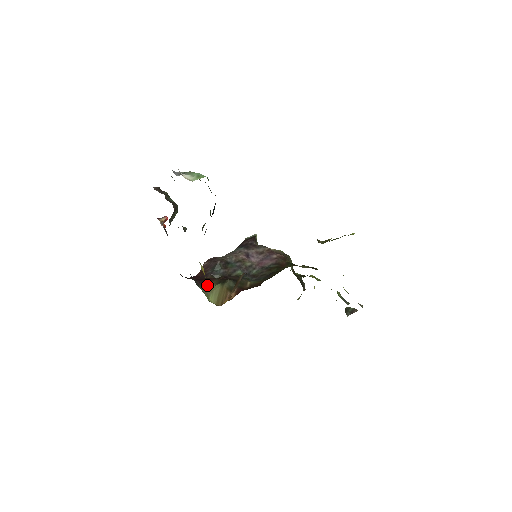
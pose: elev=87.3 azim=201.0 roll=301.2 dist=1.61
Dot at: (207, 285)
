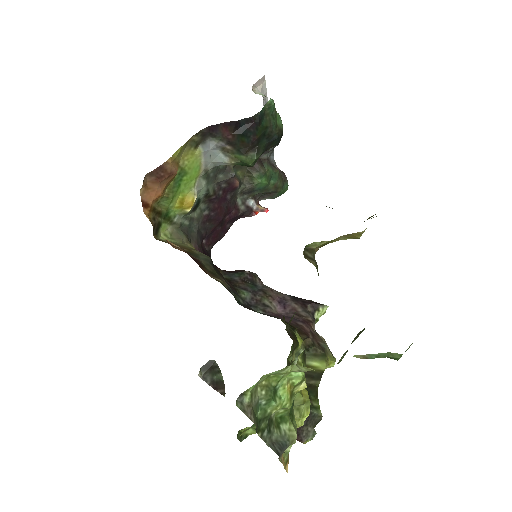
Dot at: occluded
